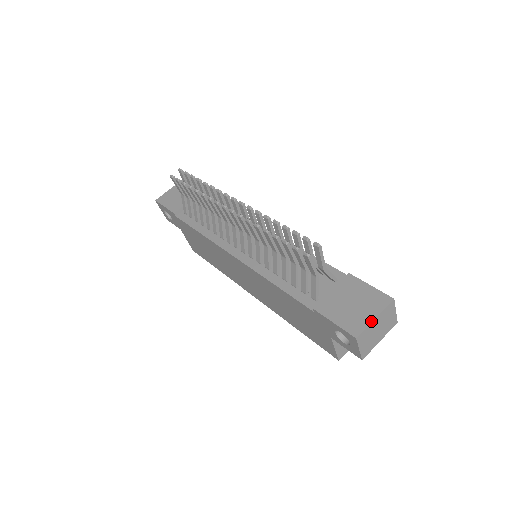
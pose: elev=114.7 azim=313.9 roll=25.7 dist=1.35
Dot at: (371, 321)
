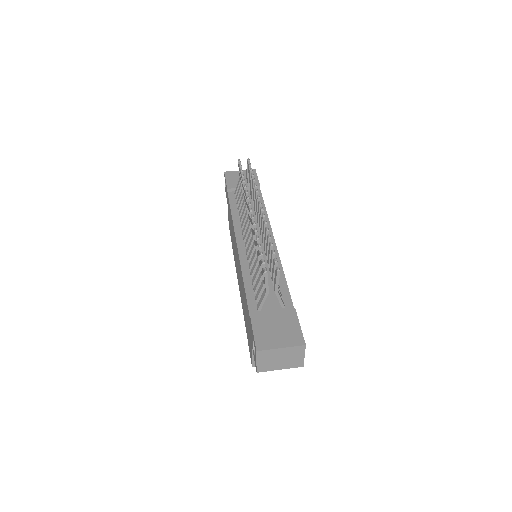
Dot at: (277, 348)
